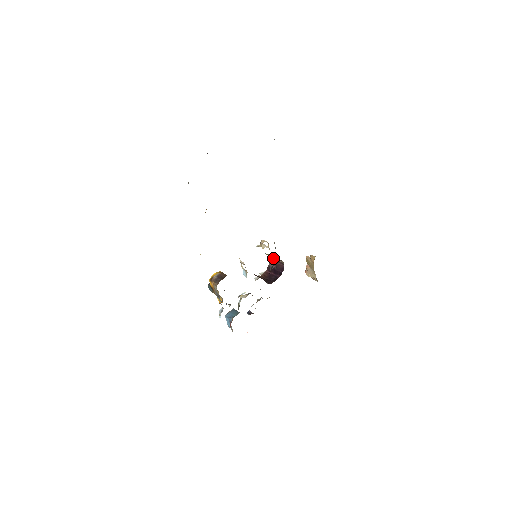
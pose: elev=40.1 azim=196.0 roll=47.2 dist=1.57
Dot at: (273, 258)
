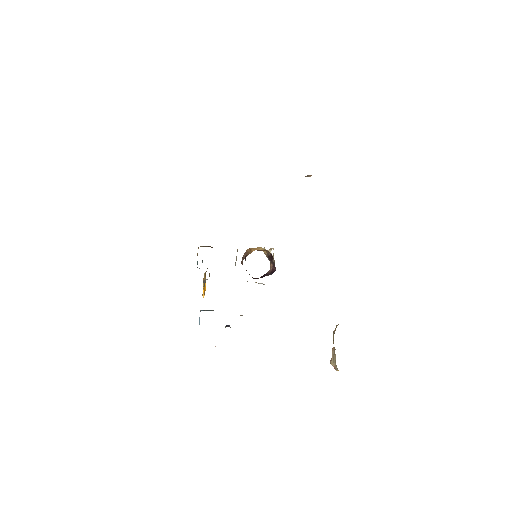
Dot at: (269, 259)
